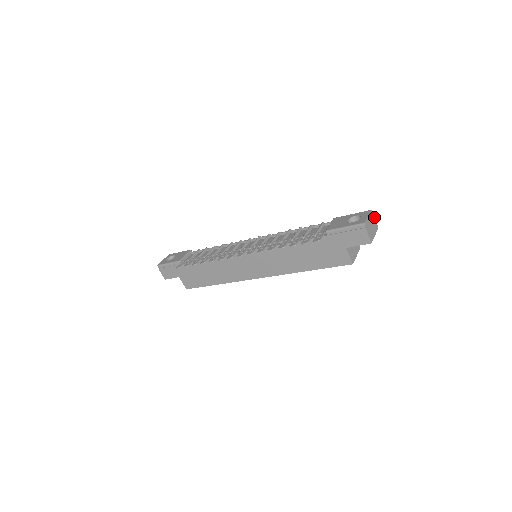
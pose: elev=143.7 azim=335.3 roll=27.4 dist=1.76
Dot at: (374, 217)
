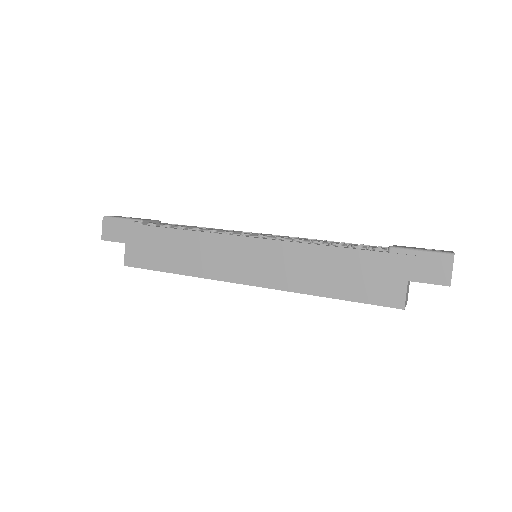
Dot at: occluded
